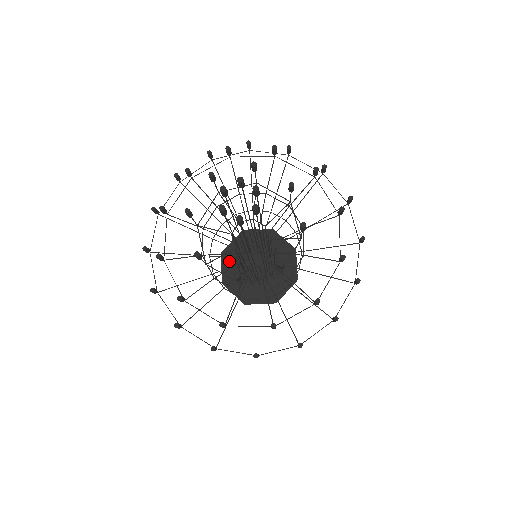
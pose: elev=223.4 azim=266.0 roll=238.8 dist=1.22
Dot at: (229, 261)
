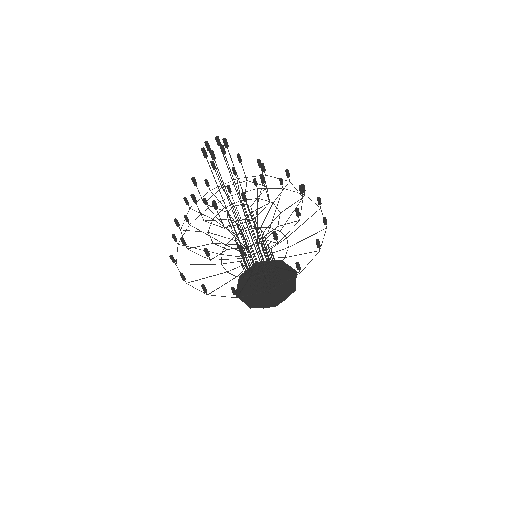
Dot at: (244, 281)
